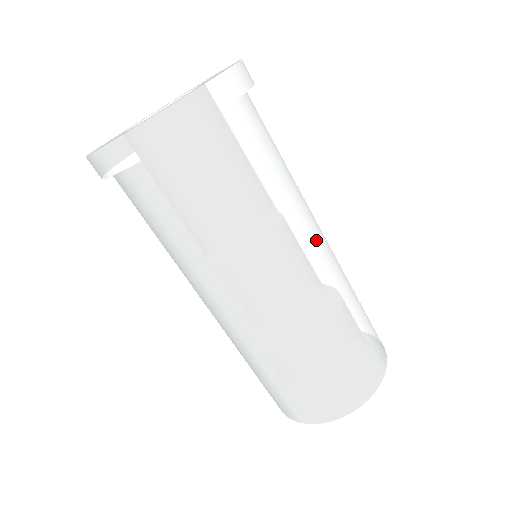
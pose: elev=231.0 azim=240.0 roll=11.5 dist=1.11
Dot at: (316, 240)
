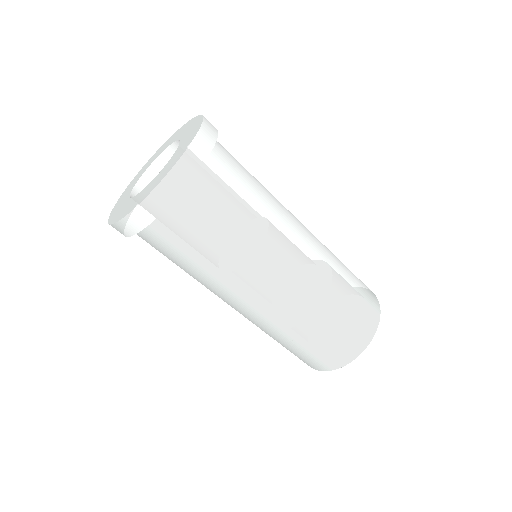
Dot at: (296, 241)
